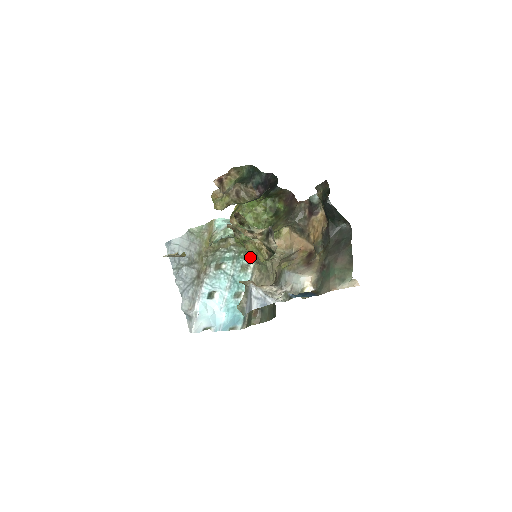
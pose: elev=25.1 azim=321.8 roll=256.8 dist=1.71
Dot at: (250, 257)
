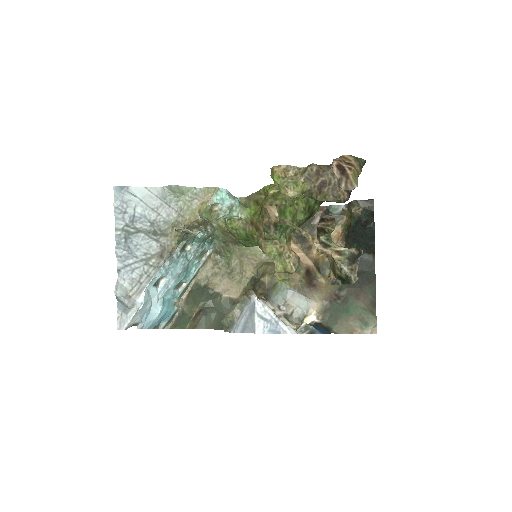
Dot at: (213, 243)
